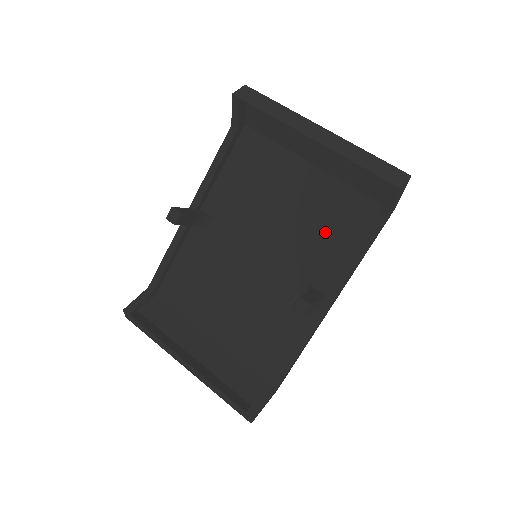
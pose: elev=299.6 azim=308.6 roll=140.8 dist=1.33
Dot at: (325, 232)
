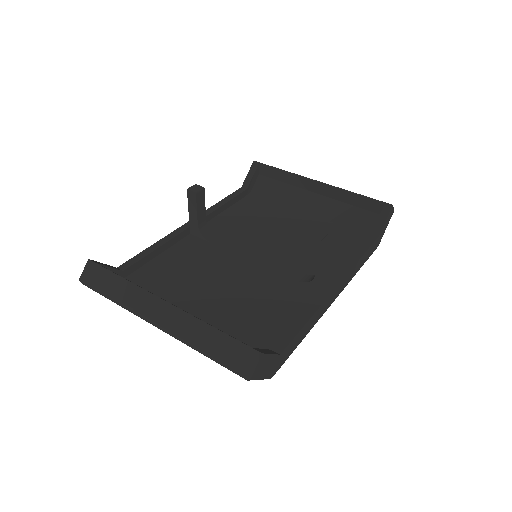
Dot at: occluded
